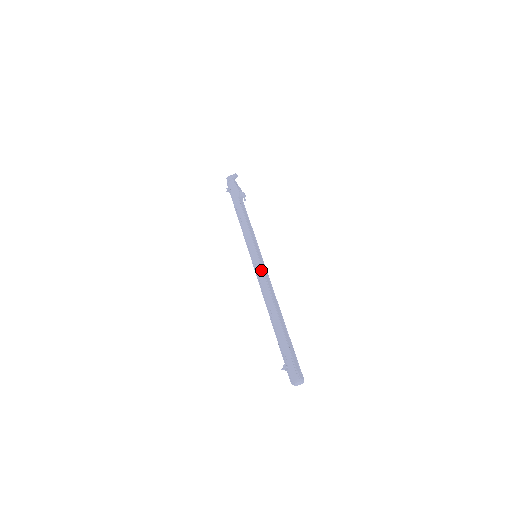
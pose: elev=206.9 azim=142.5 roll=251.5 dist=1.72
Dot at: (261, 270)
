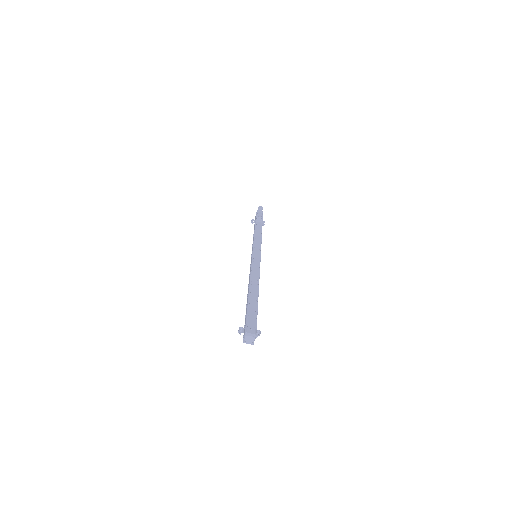
Dot at: (251, 263)
